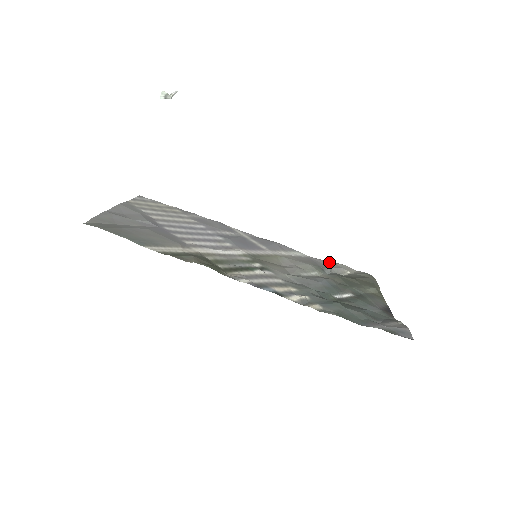
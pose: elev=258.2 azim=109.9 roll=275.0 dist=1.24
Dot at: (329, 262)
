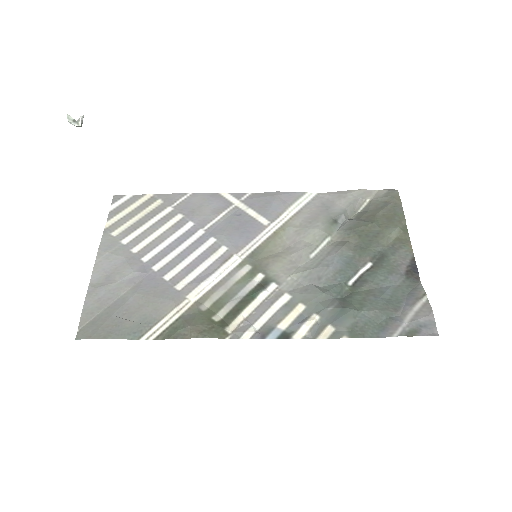
Dot at: (343, 195)
